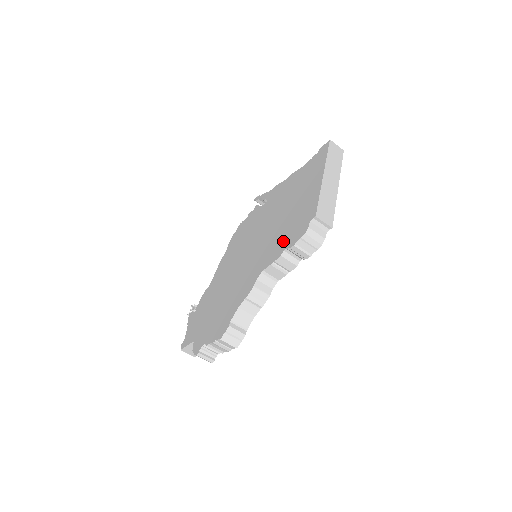
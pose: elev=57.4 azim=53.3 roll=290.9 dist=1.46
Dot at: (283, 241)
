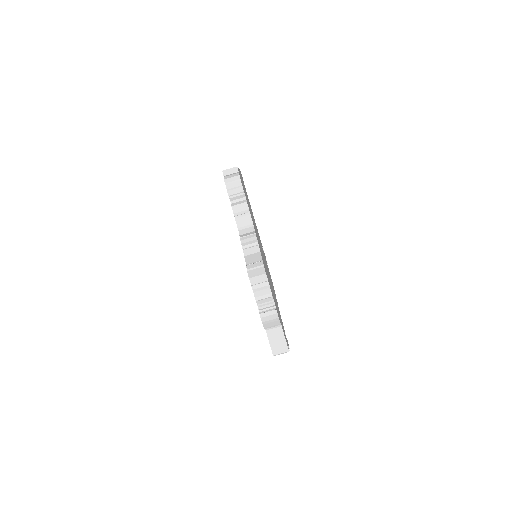
Dot at: occluded
